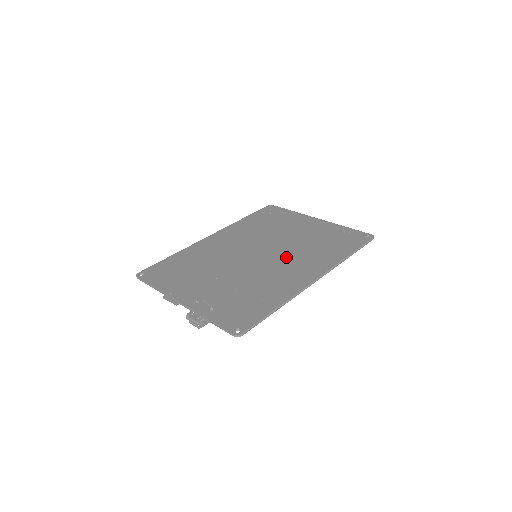
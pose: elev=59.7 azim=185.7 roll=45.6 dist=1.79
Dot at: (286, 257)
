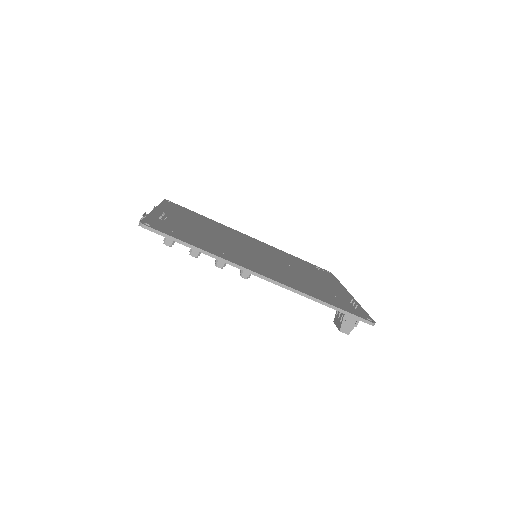
Dot at: (273, 266)
